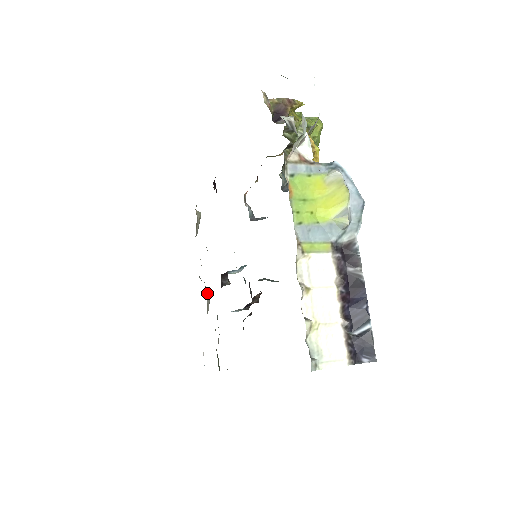
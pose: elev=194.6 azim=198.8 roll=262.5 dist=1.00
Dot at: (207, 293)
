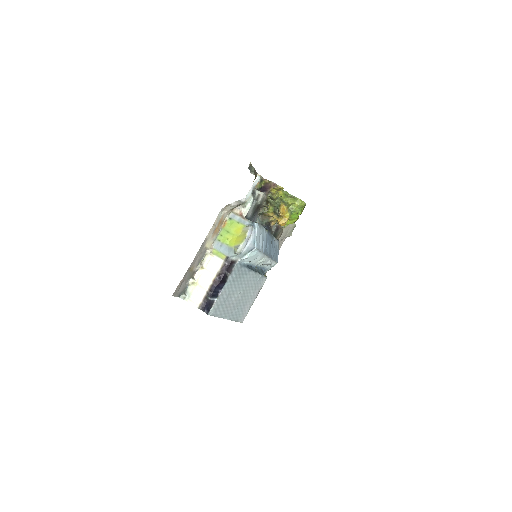
Dot at: occluded
